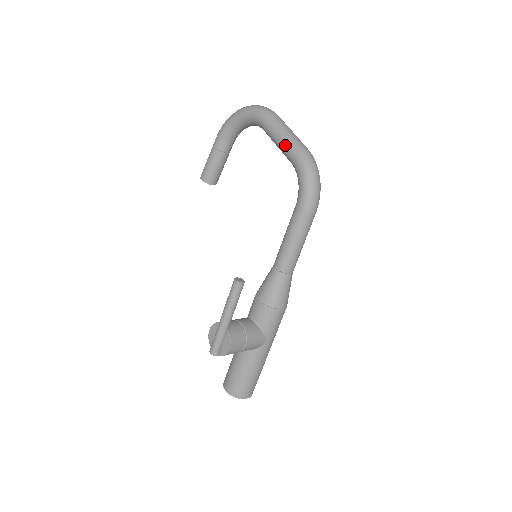
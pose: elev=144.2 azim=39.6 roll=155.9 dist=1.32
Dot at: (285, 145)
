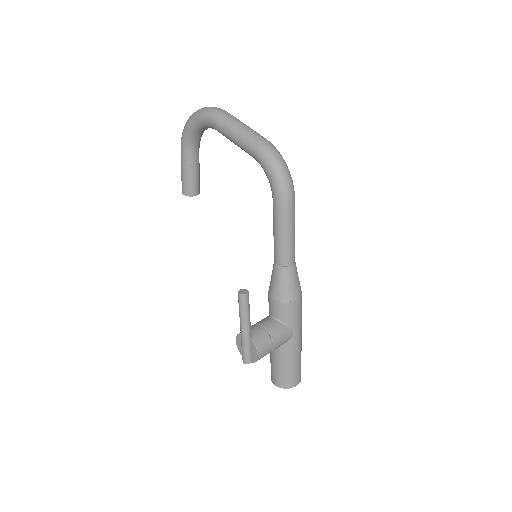
Dot at: (241, 143)
